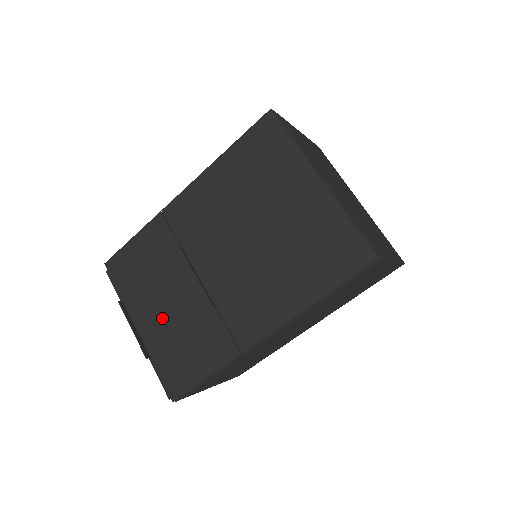
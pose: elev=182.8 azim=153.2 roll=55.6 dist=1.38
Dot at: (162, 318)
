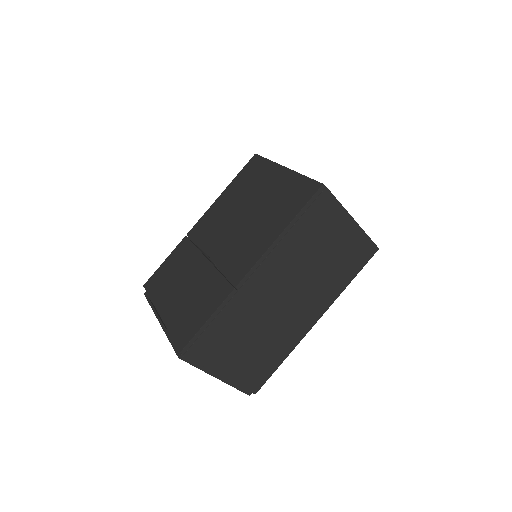
Dot at: (179, 297)
